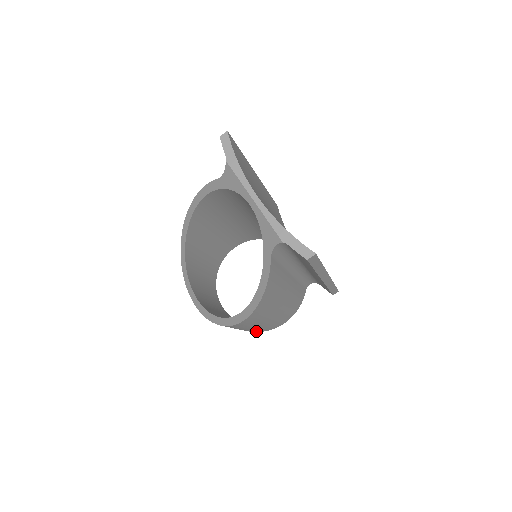
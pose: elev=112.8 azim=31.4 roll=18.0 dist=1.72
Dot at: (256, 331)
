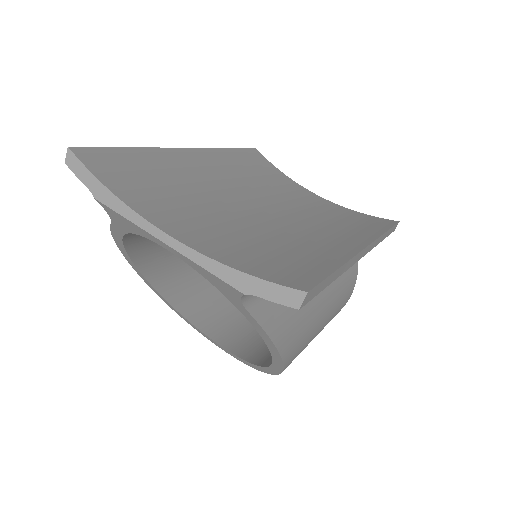
Dot at: occluded
